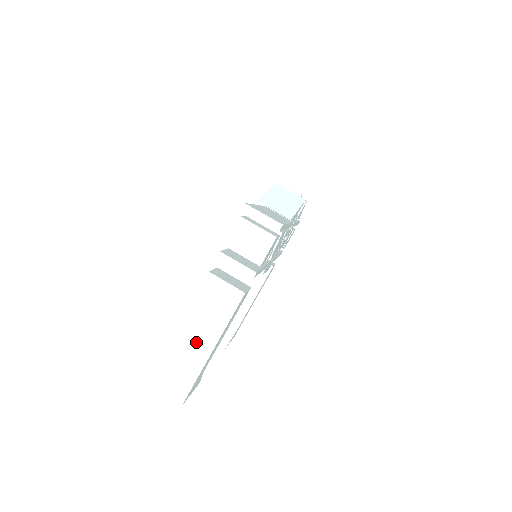
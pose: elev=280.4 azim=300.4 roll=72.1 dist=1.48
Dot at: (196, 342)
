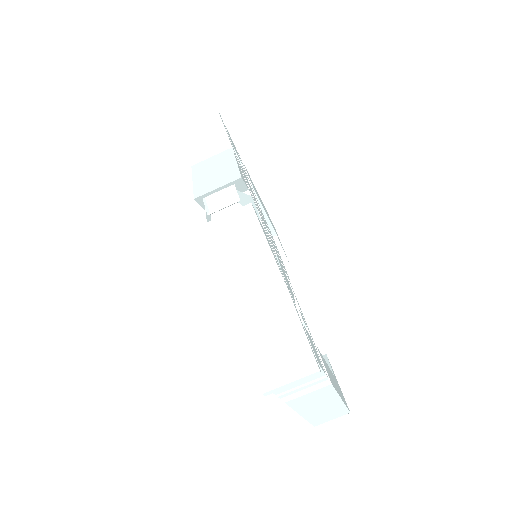
Dot at: (324, 408)
